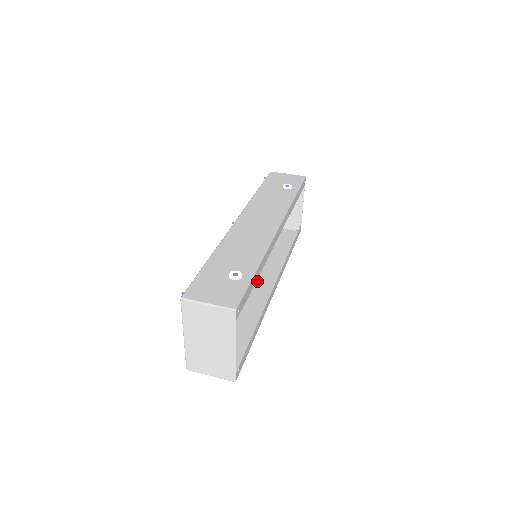
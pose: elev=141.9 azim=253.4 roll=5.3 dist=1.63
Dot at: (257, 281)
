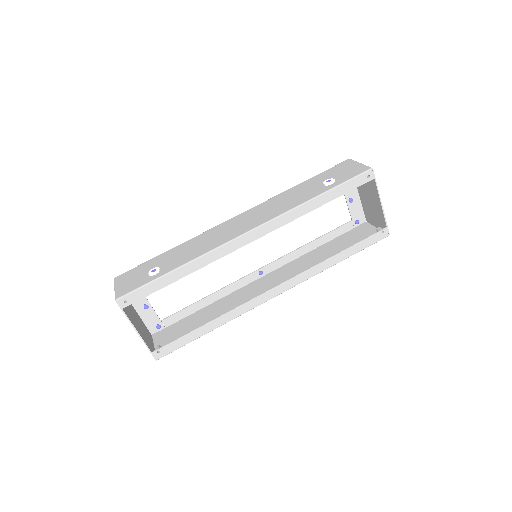
Dot at: (275, 281)
